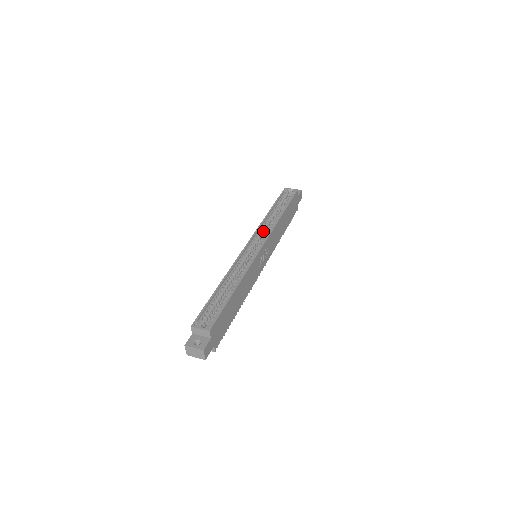
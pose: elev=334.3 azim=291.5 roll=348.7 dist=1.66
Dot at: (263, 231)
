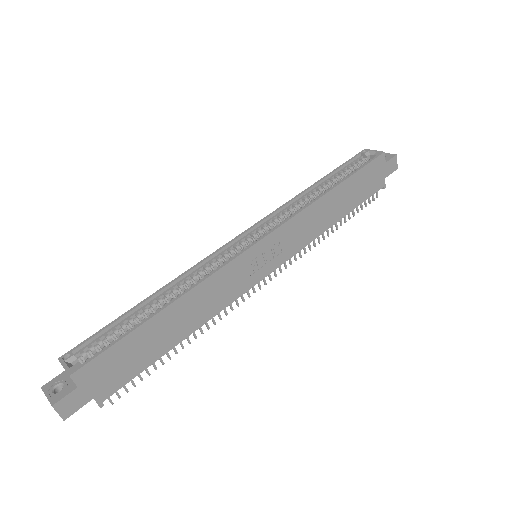
Dot at: (283, 216)
